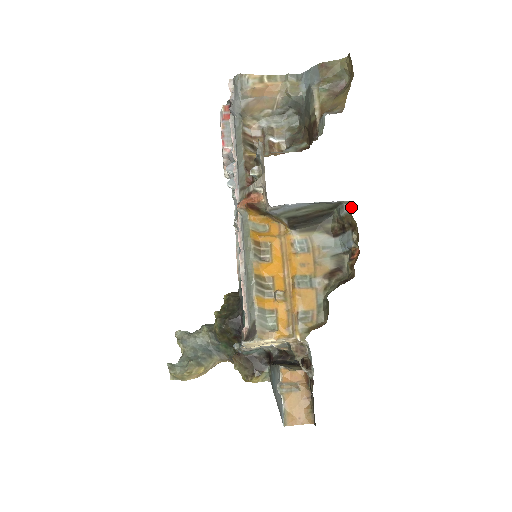
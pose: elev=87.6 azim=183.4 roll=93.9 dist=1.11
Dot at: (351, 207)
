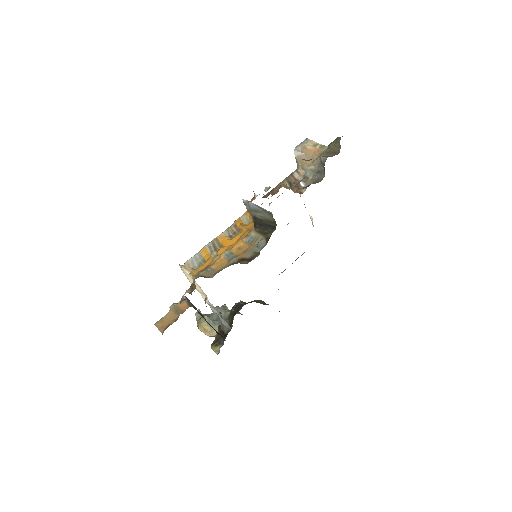
Dot at: occluded
